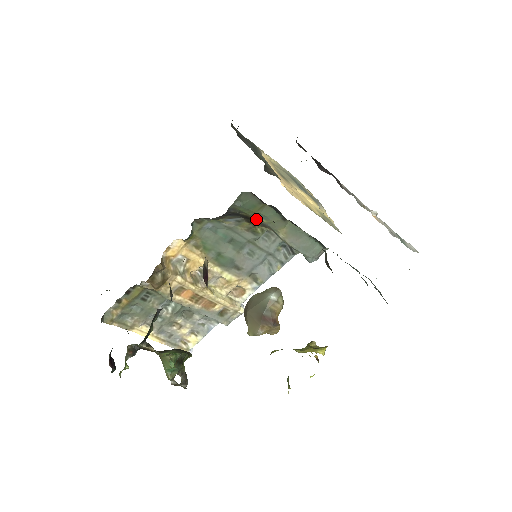
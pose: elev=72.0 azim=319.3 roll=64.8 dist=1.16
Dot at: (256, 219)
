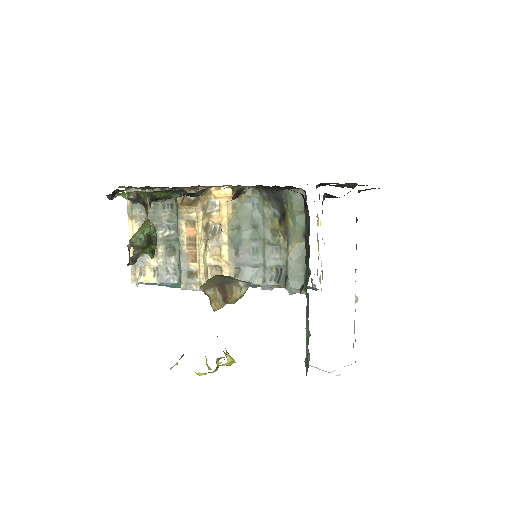
Dot at: (288, 220)
